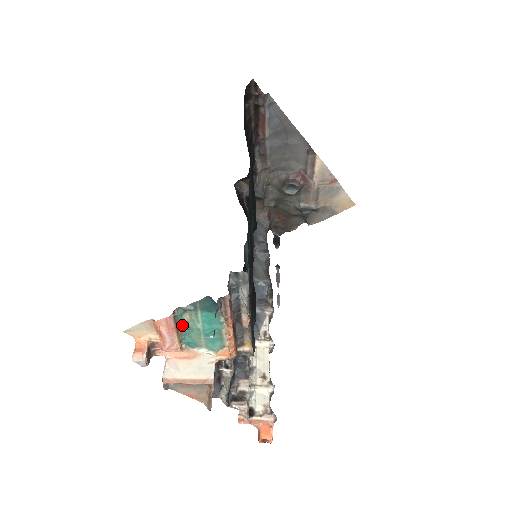
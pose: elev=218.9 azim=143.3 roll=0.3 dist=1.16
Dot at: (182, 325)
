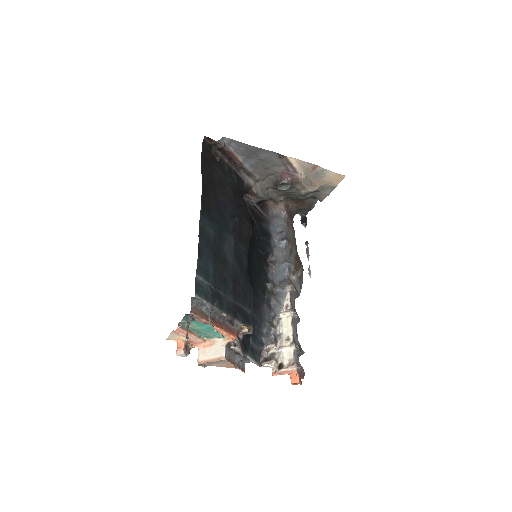
Dot at: (191, 329)
